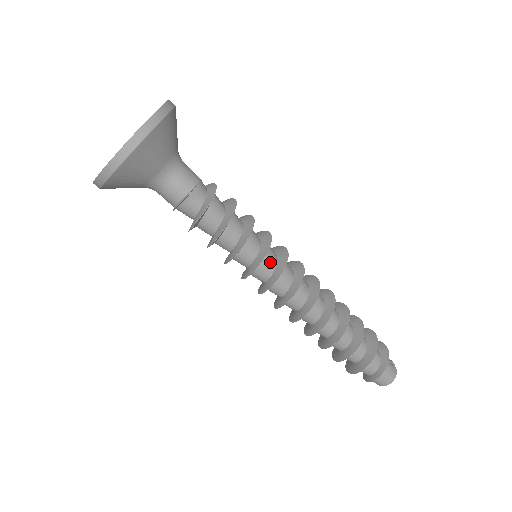
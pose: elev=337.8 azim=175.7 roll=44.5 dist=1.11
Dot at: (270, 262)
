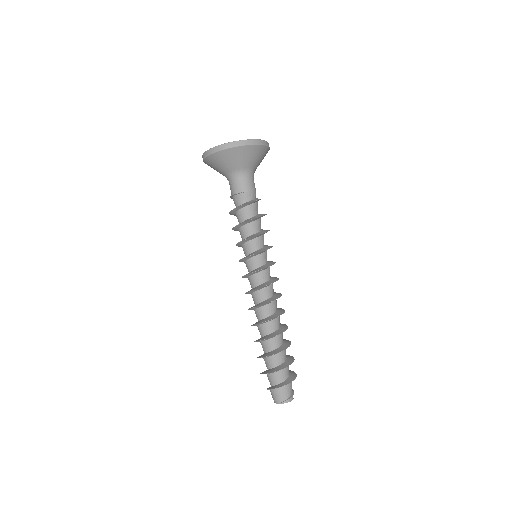
Dot at: (254, 263)
